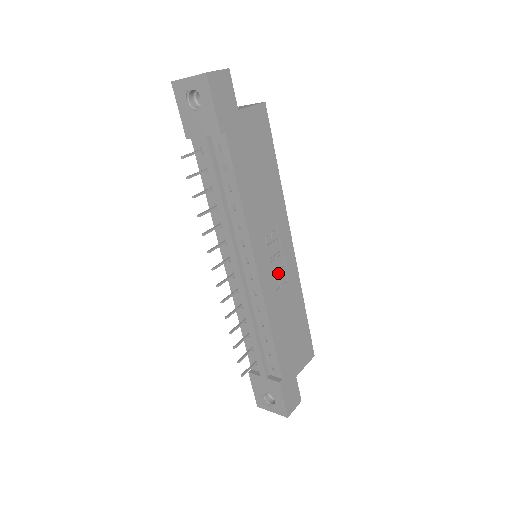
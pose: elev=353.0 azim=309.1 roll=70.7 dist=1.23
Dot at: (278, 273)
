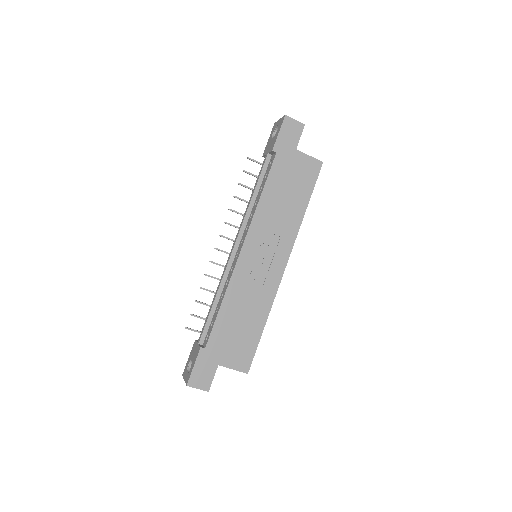
Dot at: (258, 272)
